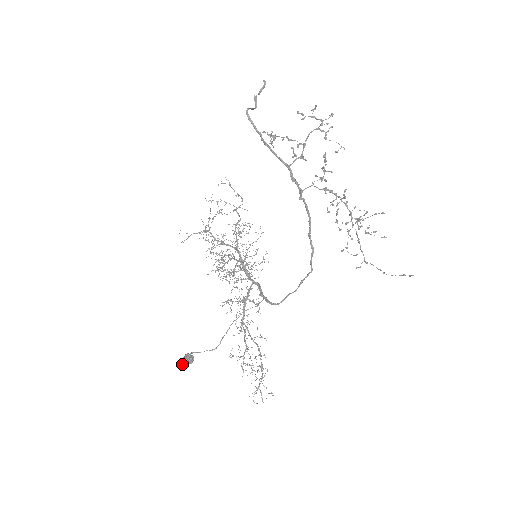
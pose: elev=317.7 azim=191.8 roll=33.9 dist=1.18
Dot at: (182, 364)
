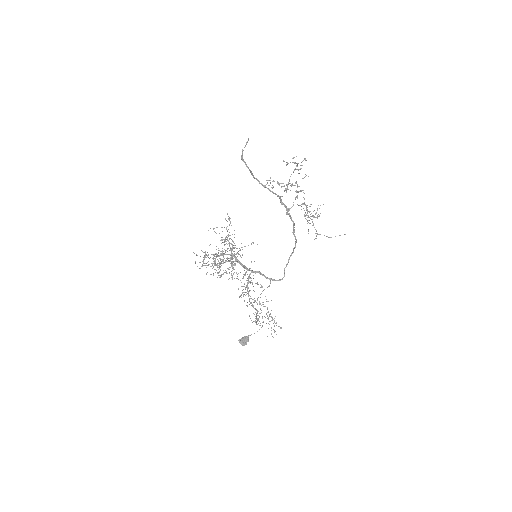
Dot at: (244, 345)
